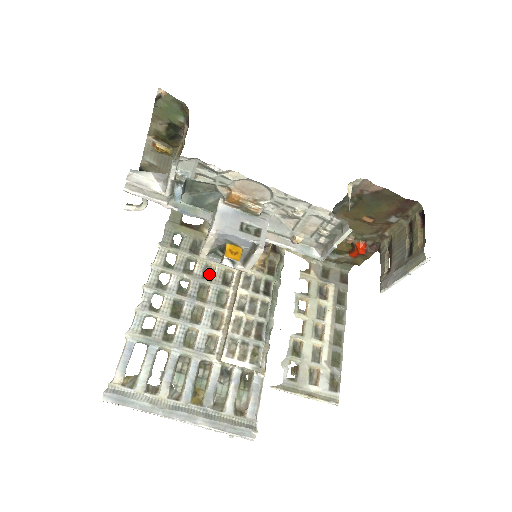
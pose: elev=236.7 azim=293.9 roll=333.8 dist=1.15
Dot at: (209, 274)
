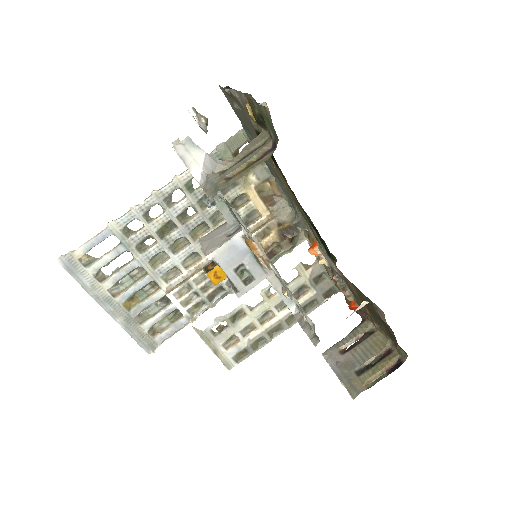
Dot at: (219, 217)
